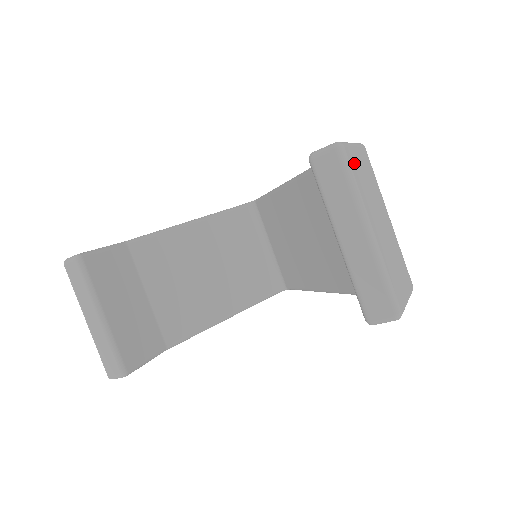
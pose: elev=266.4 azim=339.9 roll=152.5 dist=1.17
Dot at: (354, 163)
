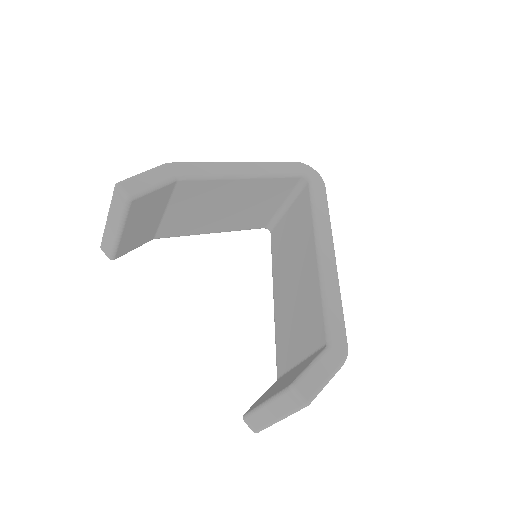
Dot at: occluded
